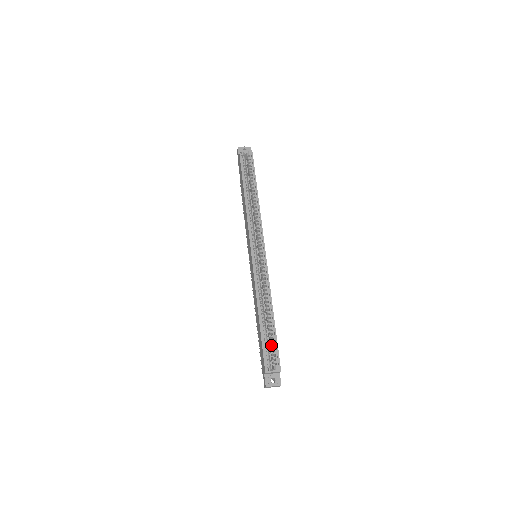
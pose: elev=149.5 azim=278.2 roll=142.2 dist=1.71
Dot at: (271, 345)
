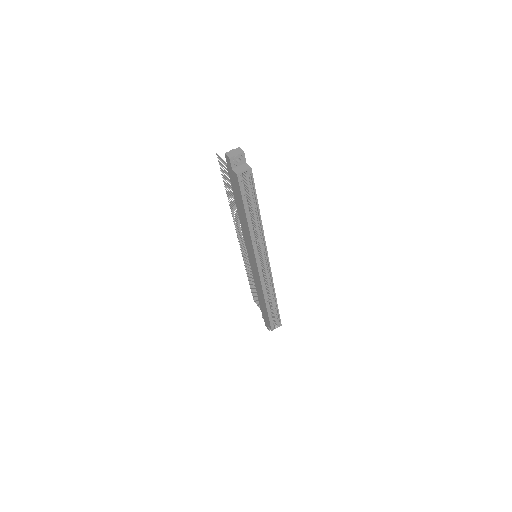
Dot at: (274, 315)
